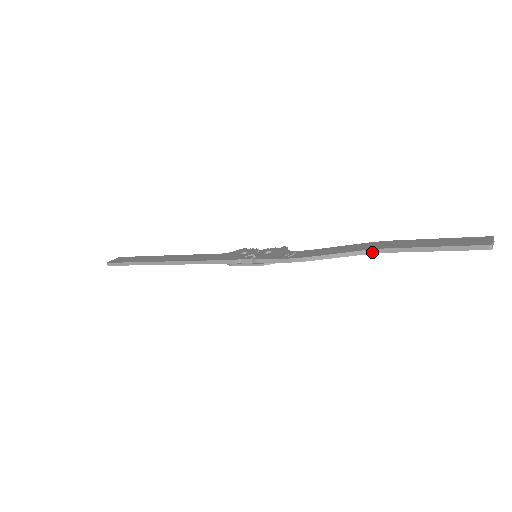
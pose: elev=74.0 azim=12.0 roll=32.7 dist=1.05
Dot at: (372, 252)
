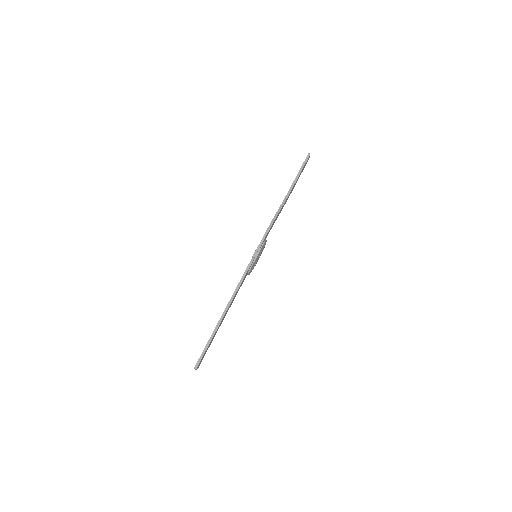
Dot at: (287, 196)
